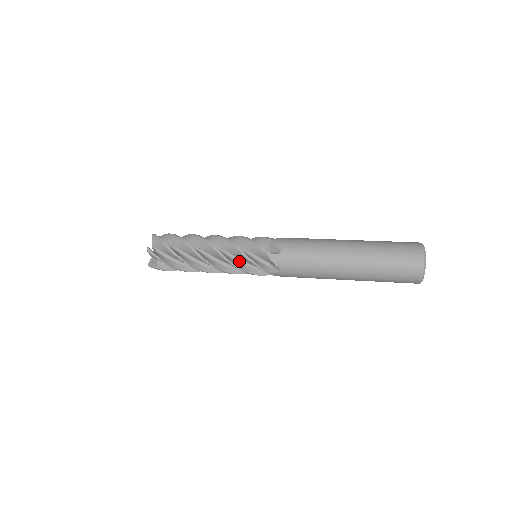
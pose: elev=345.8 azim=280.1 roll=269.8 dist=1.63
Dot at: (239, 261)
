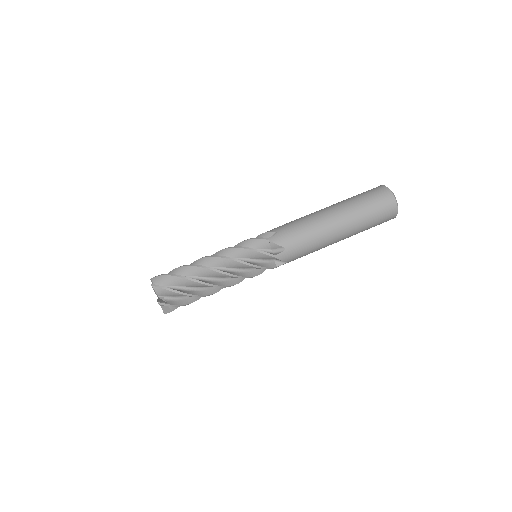
Dot at: occluded
